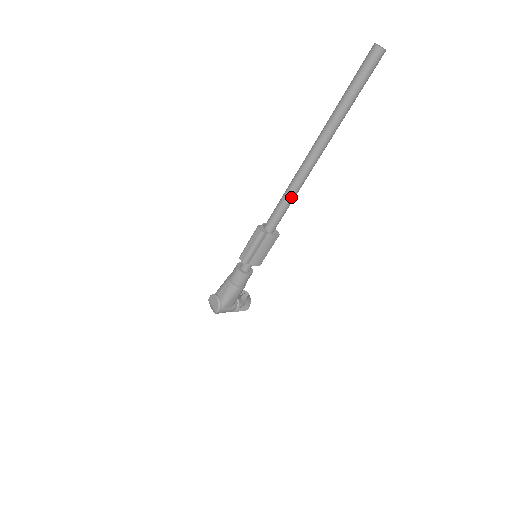
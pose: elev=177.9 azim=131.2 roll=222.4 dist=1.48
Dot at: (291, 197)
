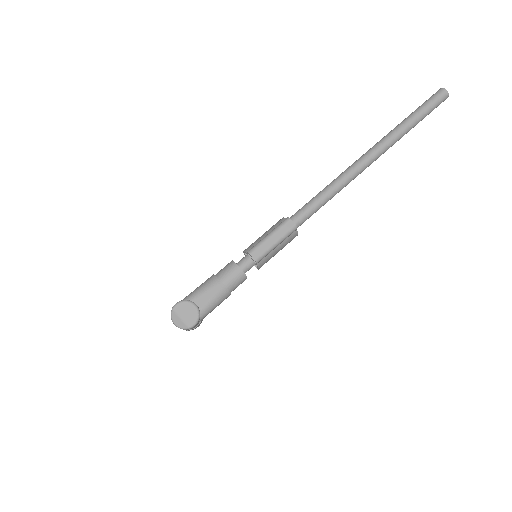
Dot at: (333, 196)
